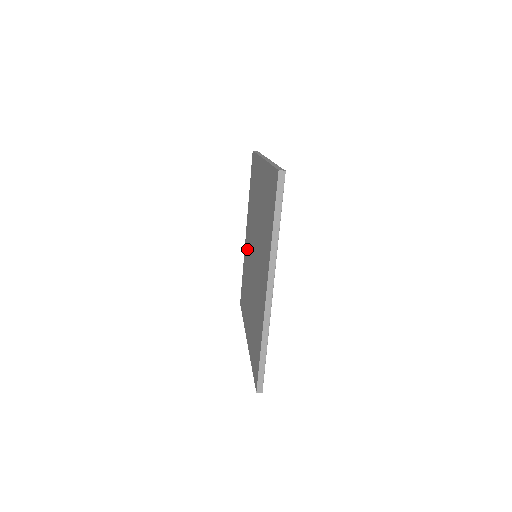
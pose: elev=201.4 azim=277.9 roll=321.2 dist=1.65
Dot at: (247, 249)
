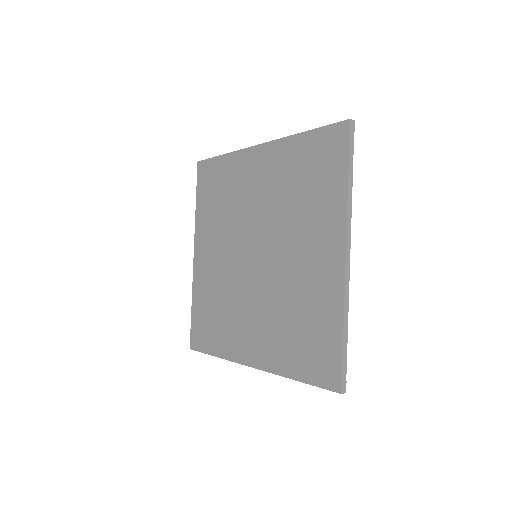
Dot at: (248, 182)
